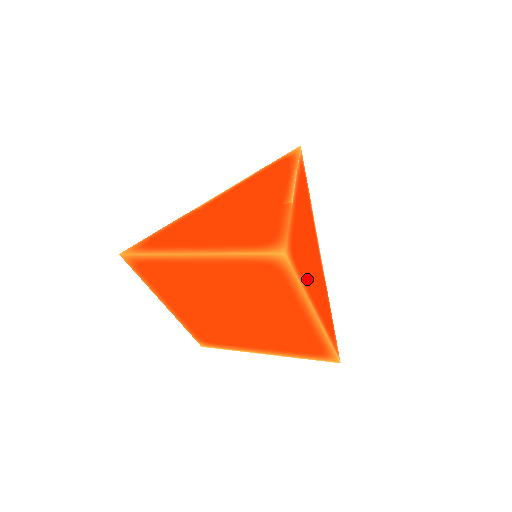
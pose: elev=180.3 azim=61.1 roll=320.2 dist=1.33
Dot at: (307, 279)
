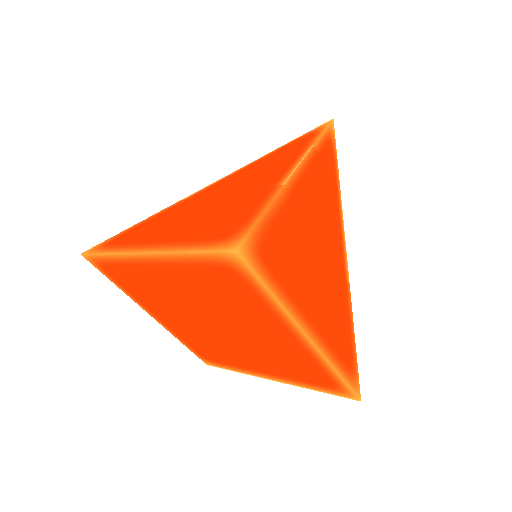
Dot at: (296, 287)
